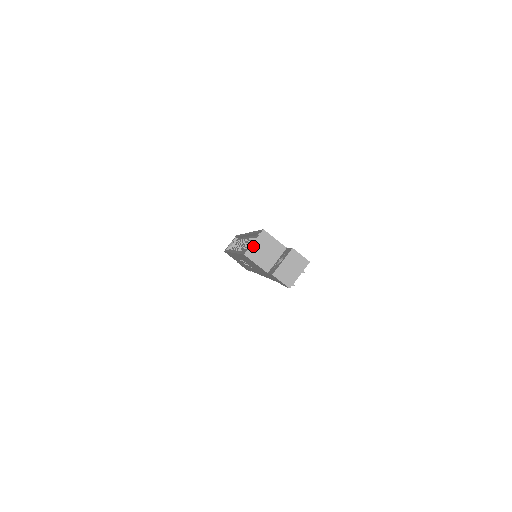
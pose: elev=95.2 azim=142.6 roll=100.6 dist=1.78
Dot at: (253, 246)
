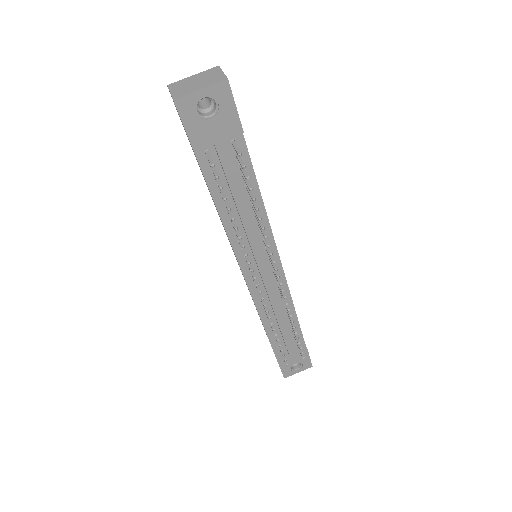
Dot at: occluded
